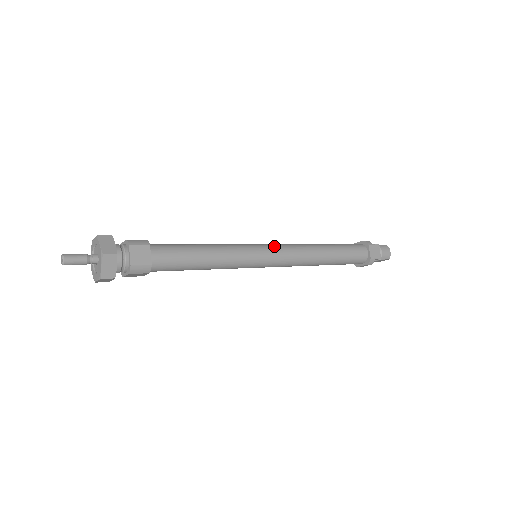
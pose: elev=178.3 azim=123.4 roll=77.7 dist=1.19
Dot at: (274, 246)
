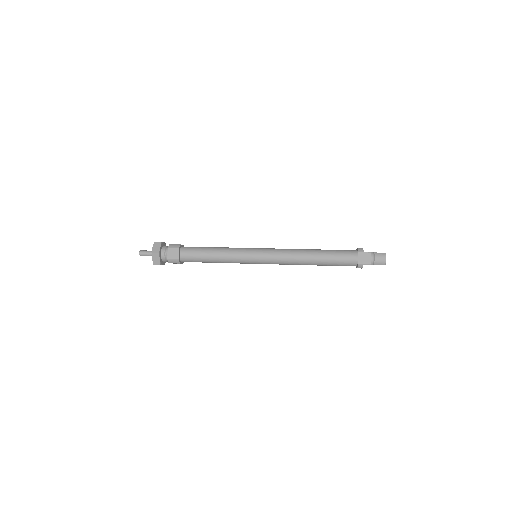
Dot at: (267, 250)
